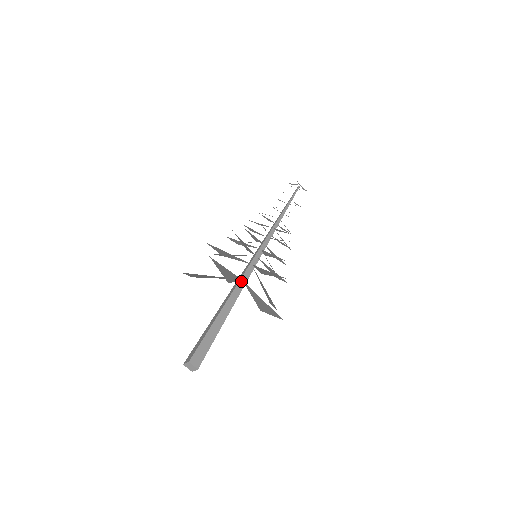
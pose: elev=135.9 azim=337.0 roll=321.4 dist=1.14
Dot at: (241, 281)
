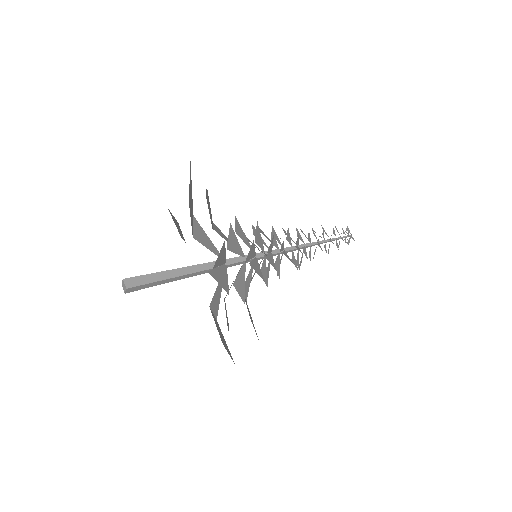
Dot at: occluded
